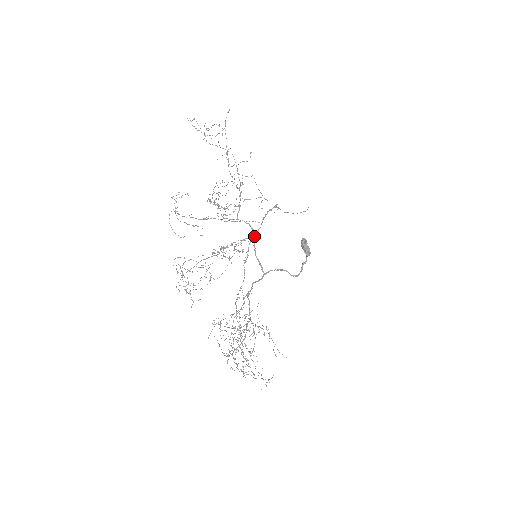
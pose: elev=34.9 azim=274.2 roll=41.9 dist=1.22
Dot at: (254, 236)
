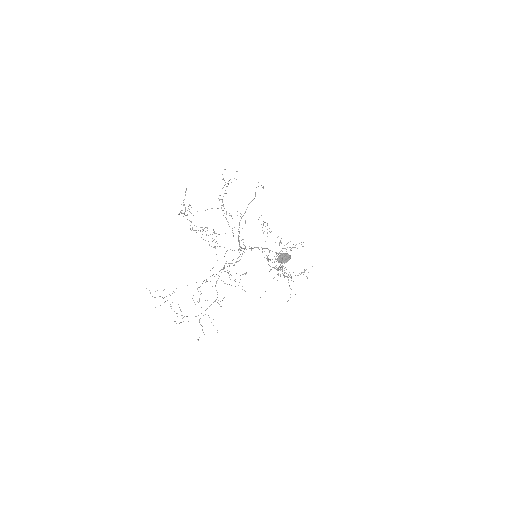
Dot at: (244, 249)
